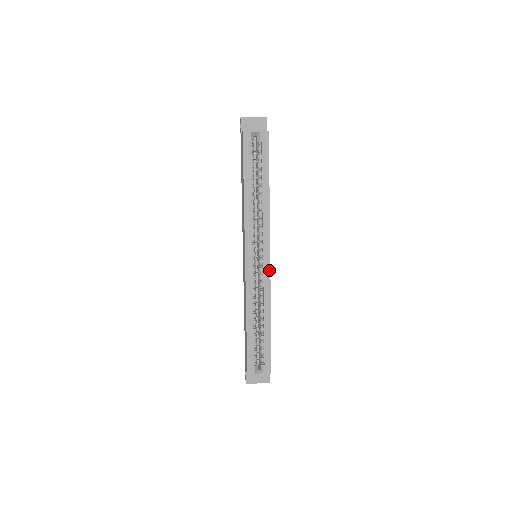
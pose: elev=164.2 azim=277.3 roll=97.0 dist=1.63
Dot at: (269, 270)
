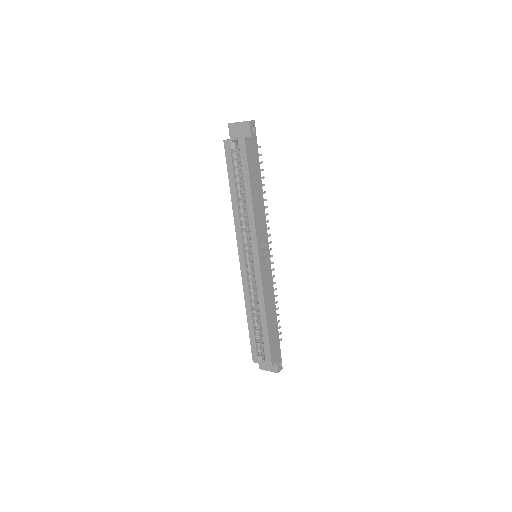
Dot at: (260, 272)
